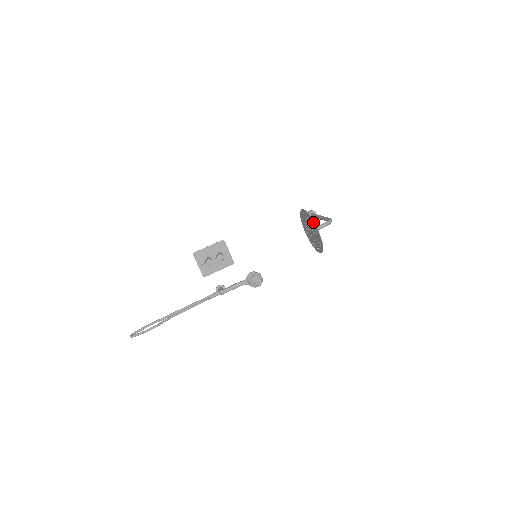
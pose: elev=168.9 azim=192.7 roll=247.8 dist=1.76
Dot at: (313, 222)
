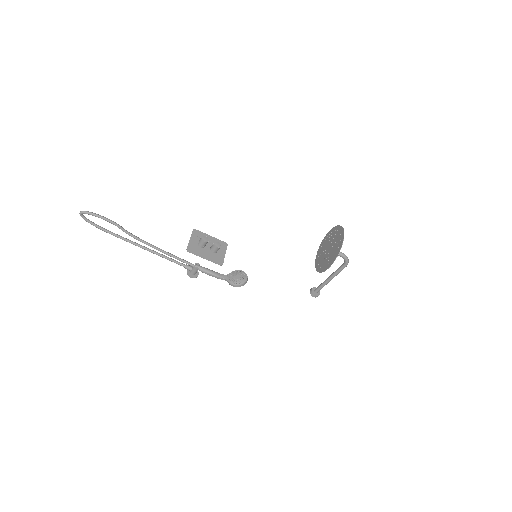
Dot at: (340, 228)
